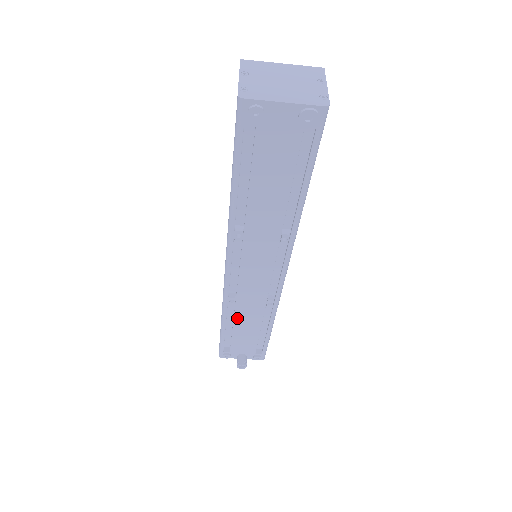
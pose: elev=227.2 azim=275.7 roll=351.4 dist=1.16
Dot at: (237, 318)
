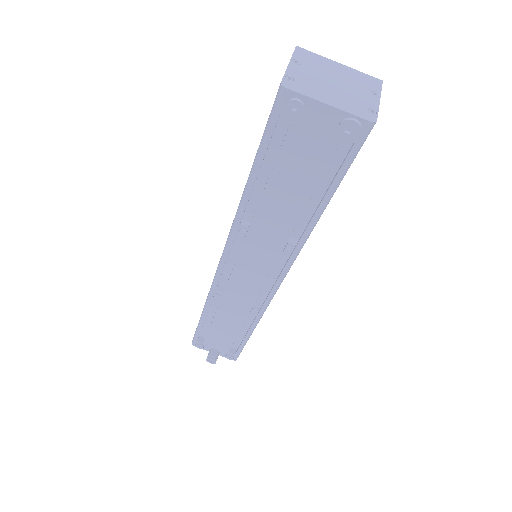
Dot at: (219, 312)
